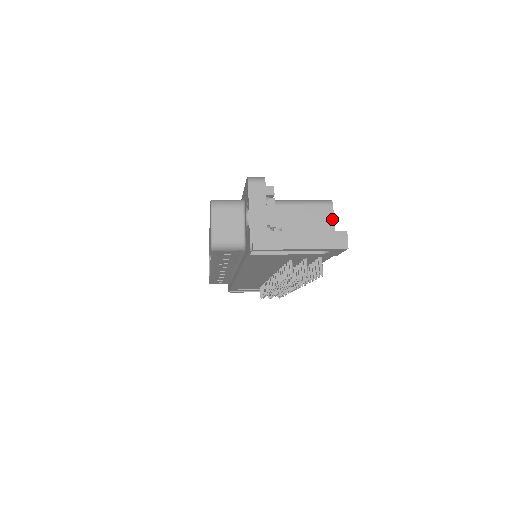
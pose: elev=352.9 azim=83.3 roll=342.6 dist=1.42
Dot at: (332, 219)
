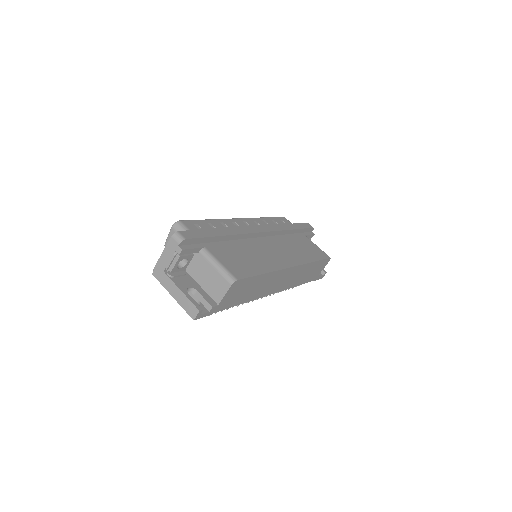
Dot at: (225, 292)
